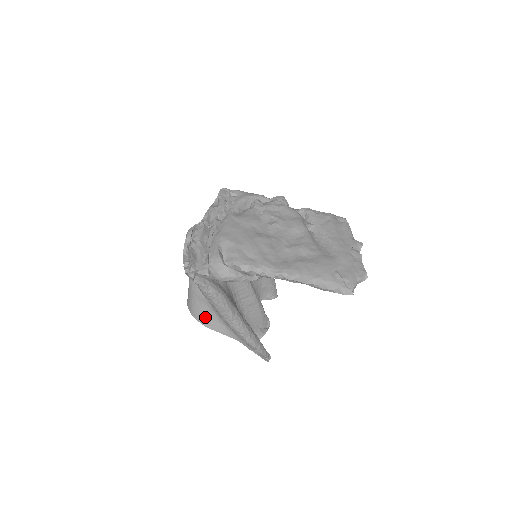
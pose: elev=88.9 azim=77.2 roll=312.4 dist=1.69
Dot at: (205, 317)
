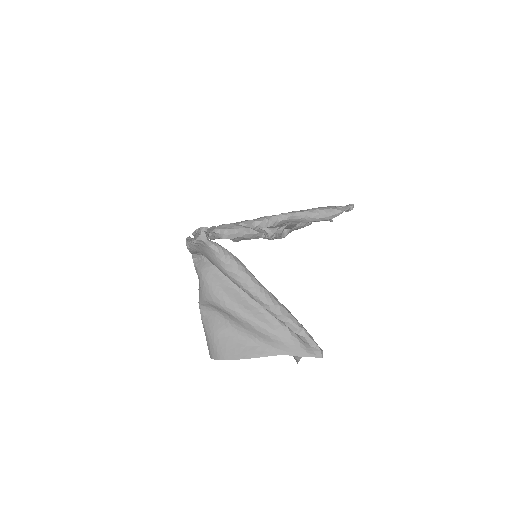
Dot at: (235, 349)
